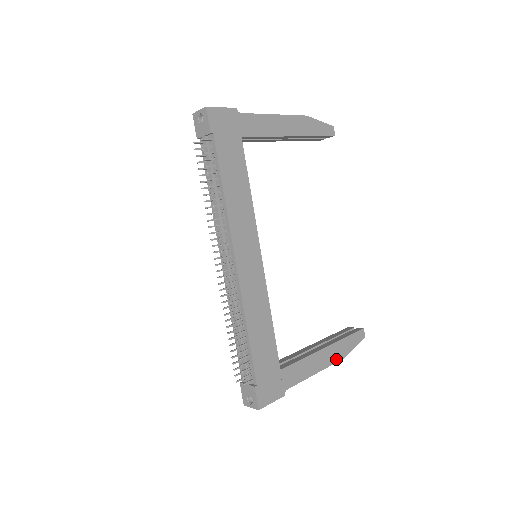
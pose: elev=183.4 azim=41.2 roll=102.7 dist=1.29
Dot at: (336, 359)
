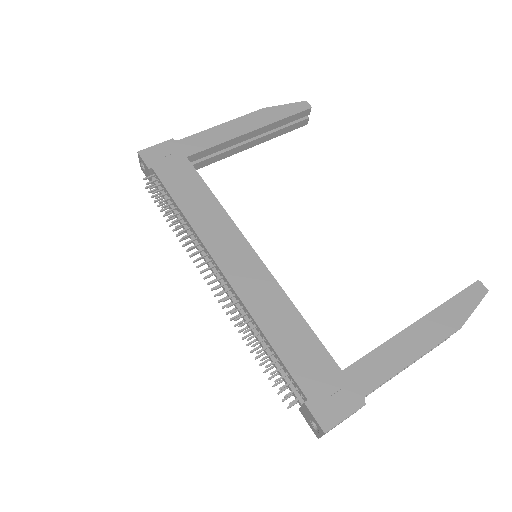
Dot at: (444, 333)
